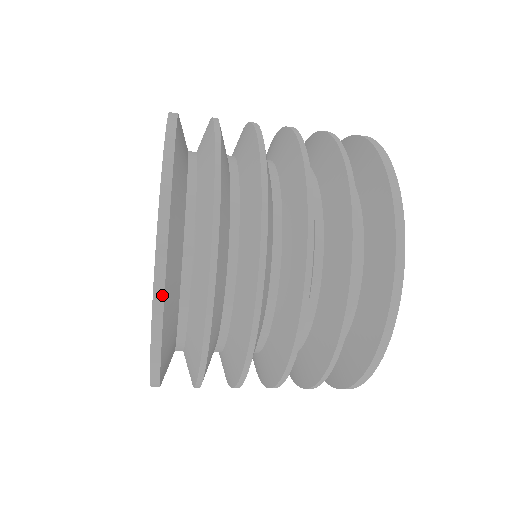
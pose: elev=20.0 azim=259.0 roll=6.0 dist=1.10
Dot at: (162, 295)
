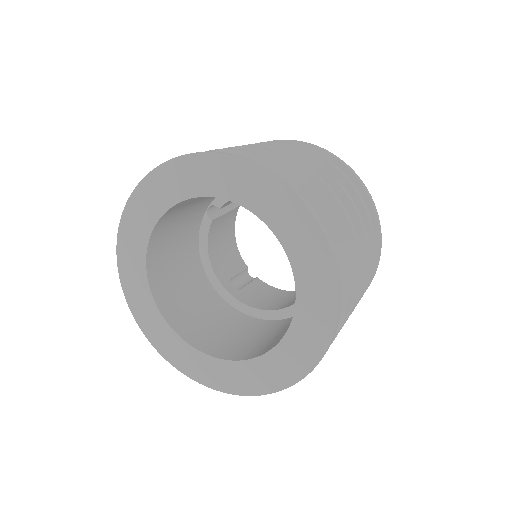
Dot at: occluded
